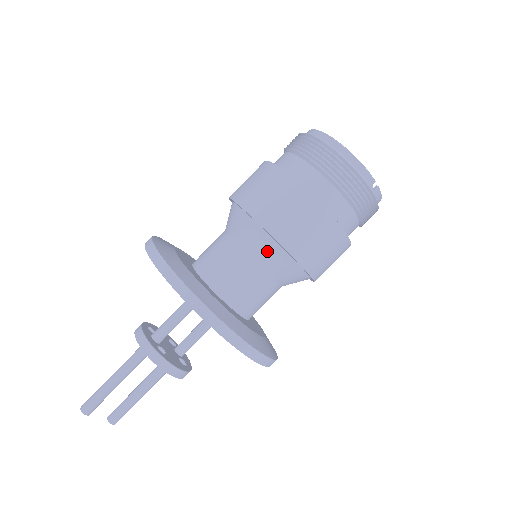
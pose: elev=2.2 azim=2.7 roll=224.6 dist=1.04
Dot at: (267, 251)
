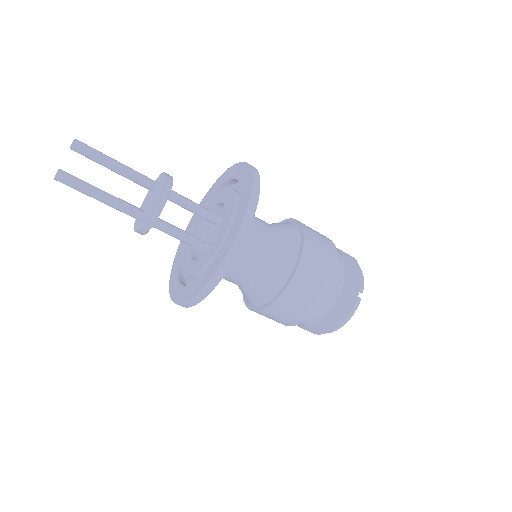
Dot at: (288, 233)
